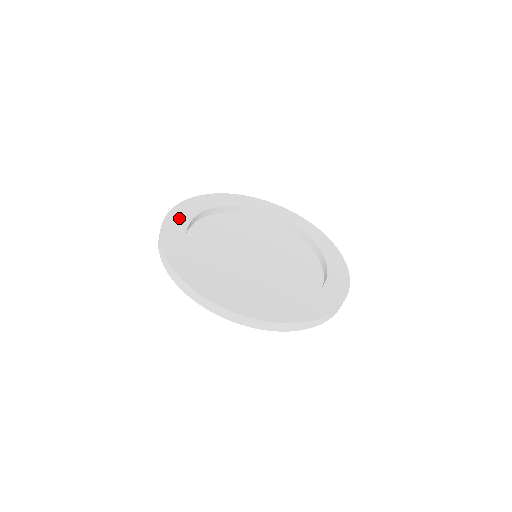
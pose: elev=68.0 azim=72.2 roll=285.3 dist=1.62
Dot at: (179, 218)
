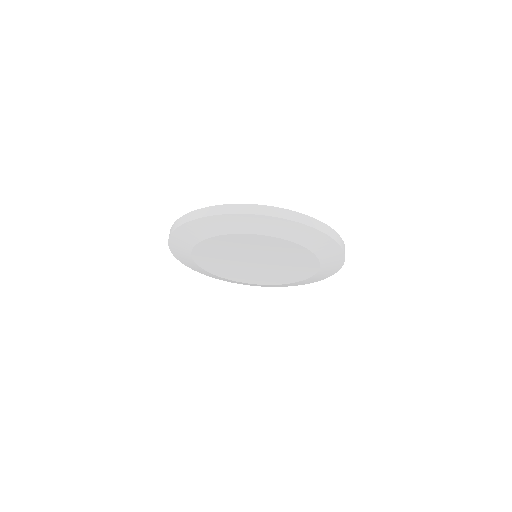
Dot at: occluded
